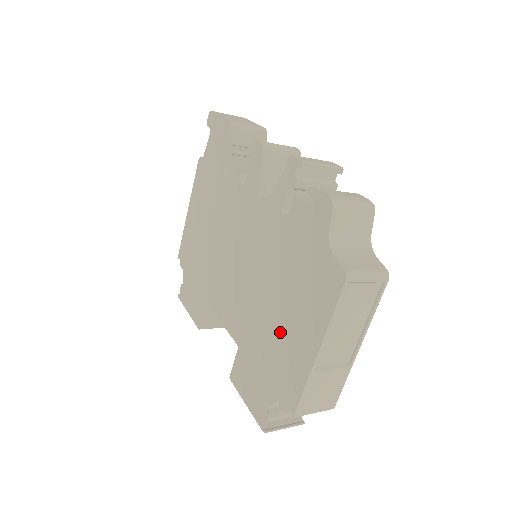
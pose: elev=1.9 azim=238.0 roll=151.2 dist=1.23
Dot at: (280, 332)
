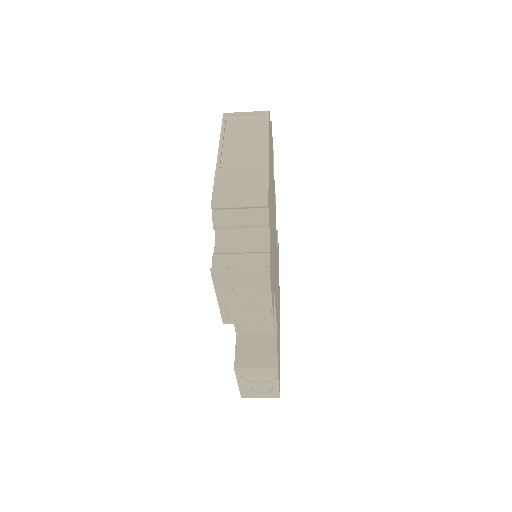
Dot at: occluded
